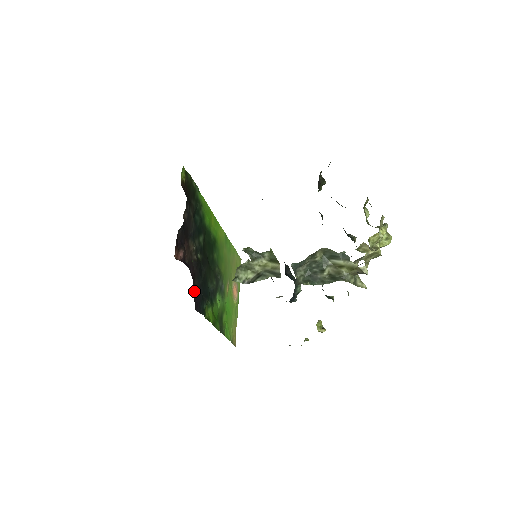
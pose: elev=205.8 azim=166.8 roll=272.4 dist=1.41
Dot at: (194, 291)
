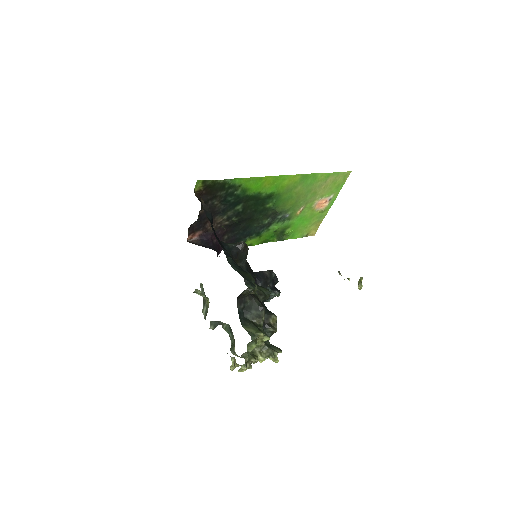
Dot at: (224, 241)
